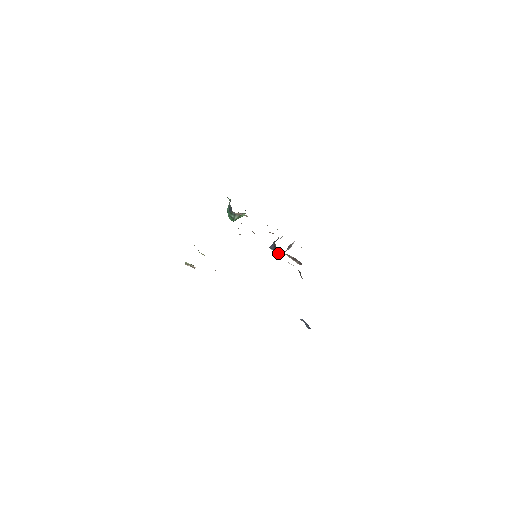
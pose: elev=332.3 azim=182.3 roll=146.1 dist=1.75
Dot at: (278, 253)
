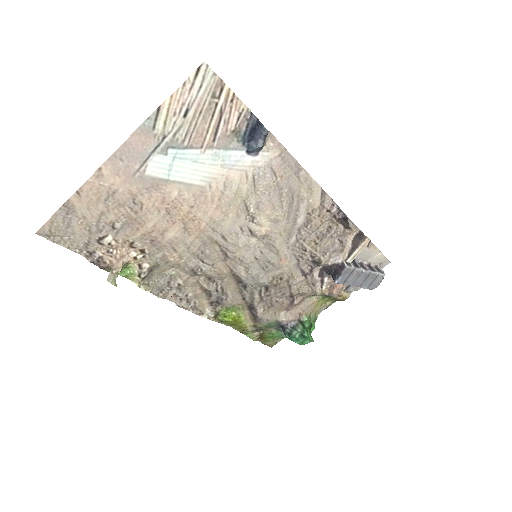
Dot at: (341, 269)
